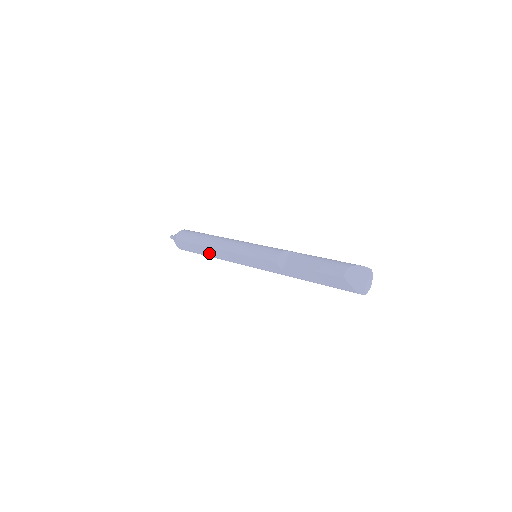
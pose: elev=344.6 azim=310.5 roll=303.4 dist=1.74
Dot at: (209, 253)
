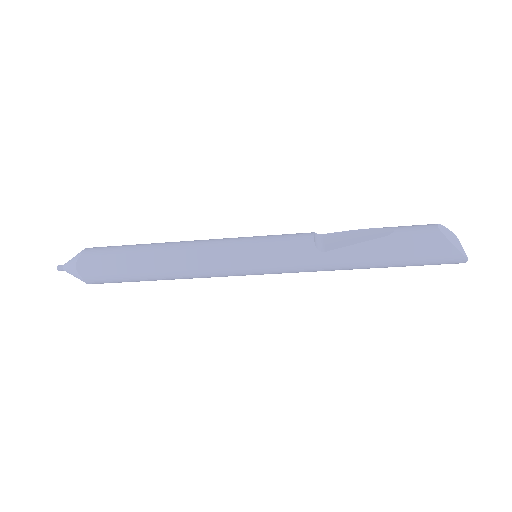
Dot at: (159, 264)
